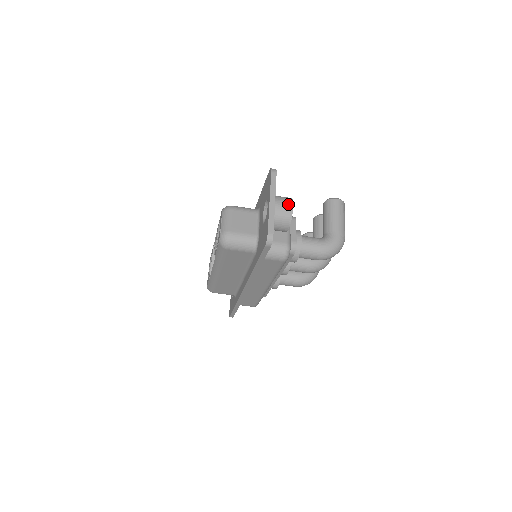
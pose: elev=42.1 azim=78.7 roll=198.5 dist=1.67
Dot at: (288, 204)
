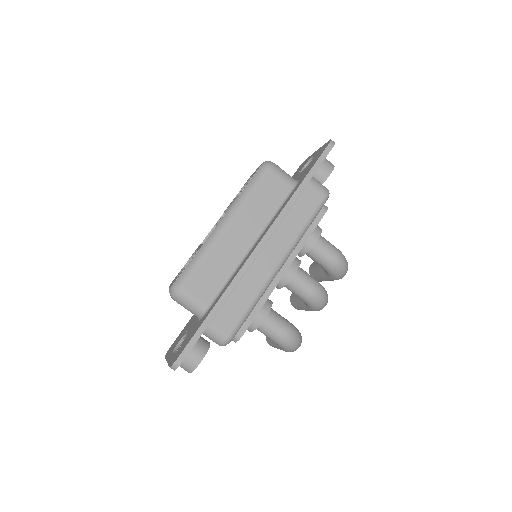
Dot at: occluded
